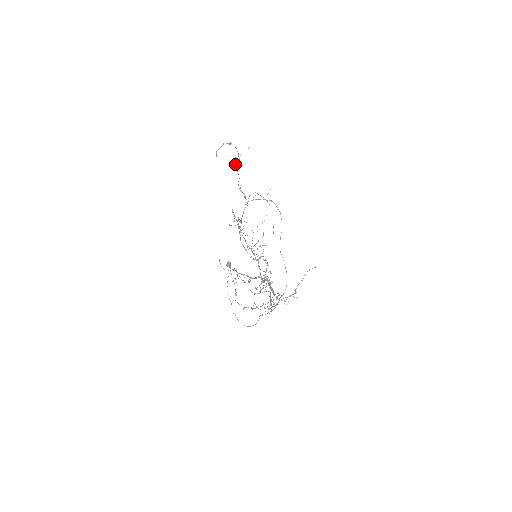
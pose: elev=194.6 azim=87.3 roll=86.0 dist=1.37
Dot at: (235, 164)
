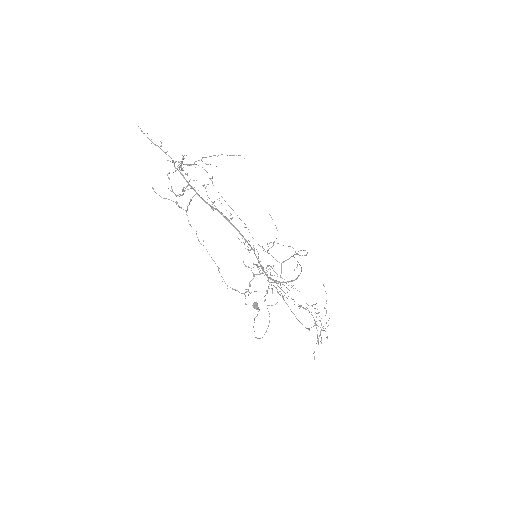
Dot at: (222, 197)
